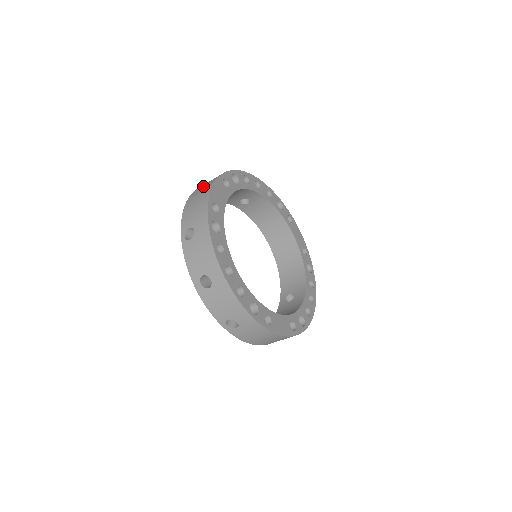
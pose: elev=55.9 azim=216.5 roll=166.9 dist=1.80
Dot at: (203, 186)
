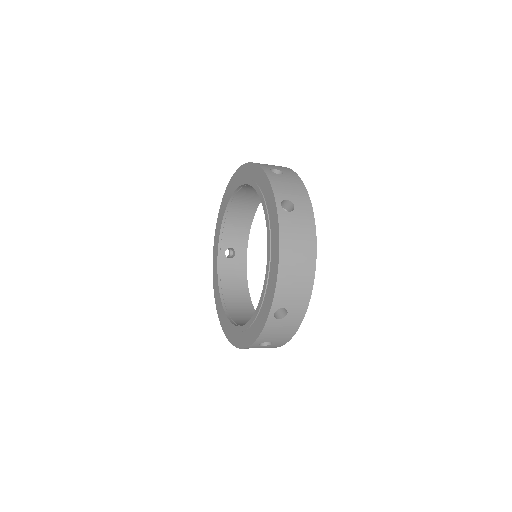
Dot at: (297, 243)
